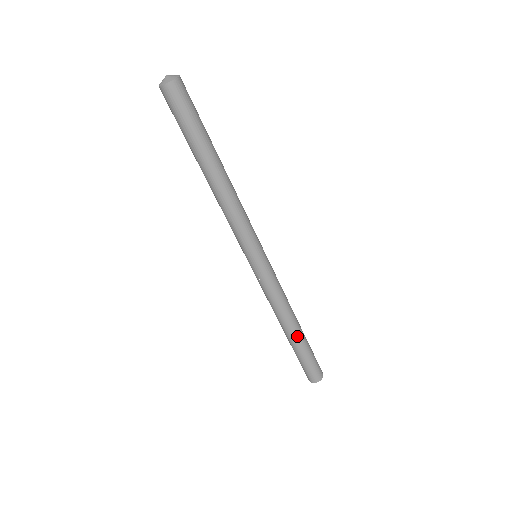
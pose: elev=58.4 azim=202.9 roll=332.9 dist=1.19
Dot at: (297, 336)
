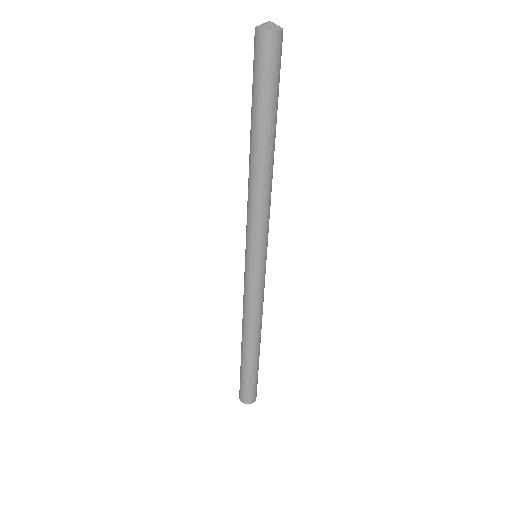
Dot at: (256, 351)
